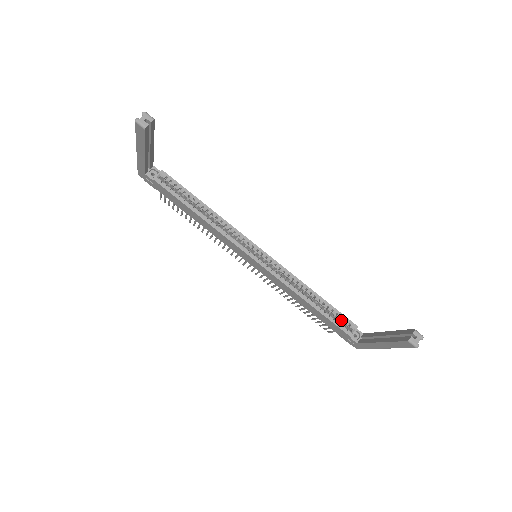
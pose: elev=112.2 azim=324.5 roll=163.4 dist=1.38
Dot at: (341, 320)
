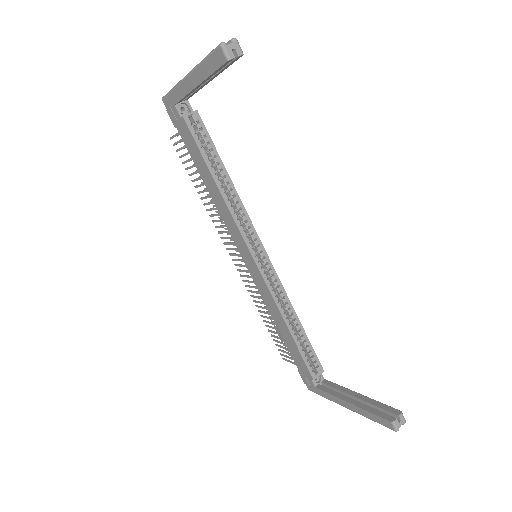
Dot at: (311, 358)
